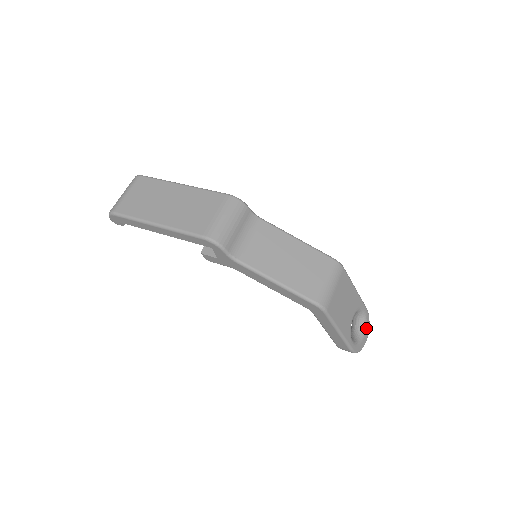
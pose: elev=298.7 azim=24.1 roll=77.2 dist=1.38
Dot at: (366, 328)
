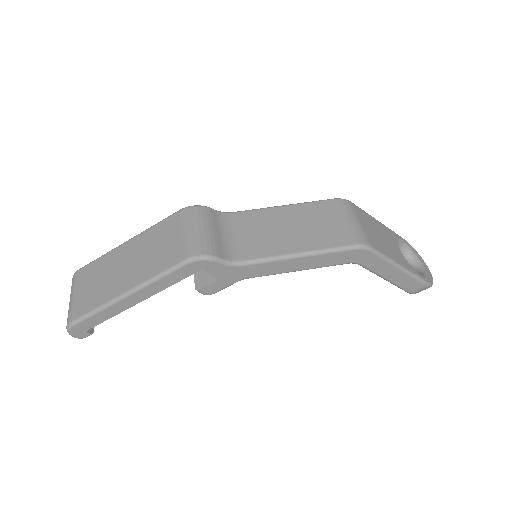
Dot at: (418, 257)
